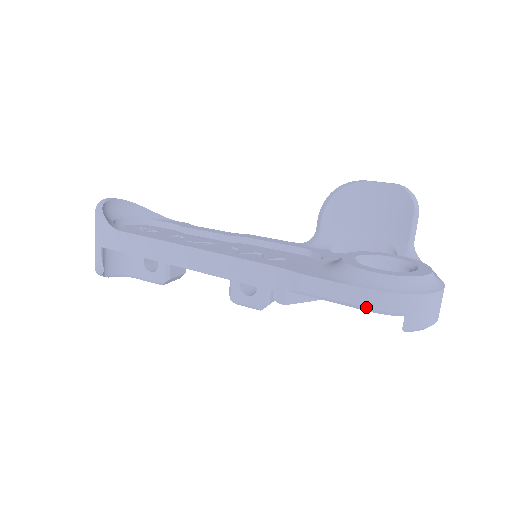
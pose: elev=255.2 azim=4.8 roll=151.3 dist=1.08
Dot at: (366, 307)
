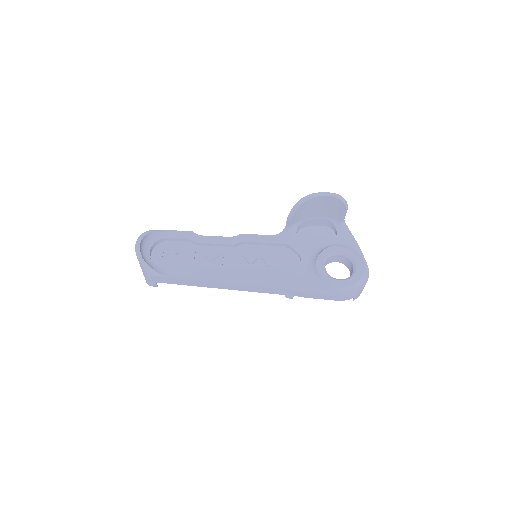
Dot at: occluded
